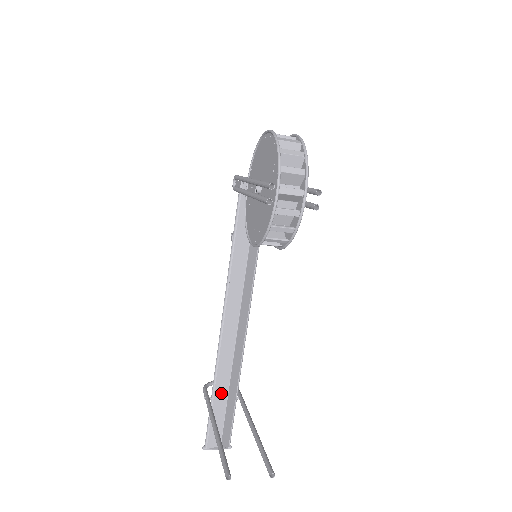
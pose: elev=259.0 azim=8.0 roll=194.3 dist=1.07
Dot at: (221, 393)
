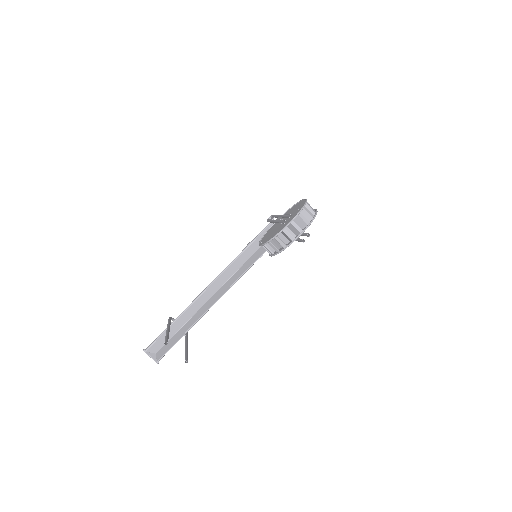
Dot at: (180, 323)
